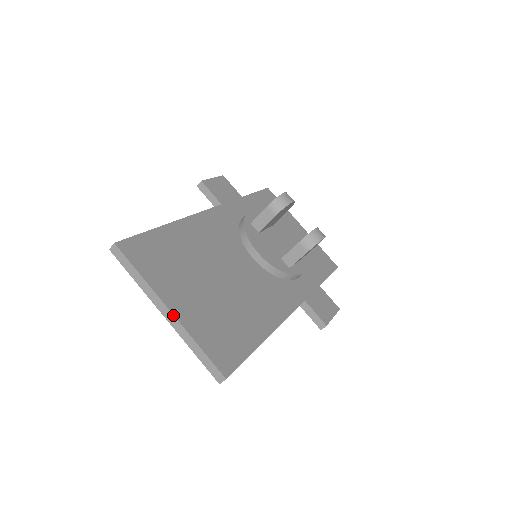
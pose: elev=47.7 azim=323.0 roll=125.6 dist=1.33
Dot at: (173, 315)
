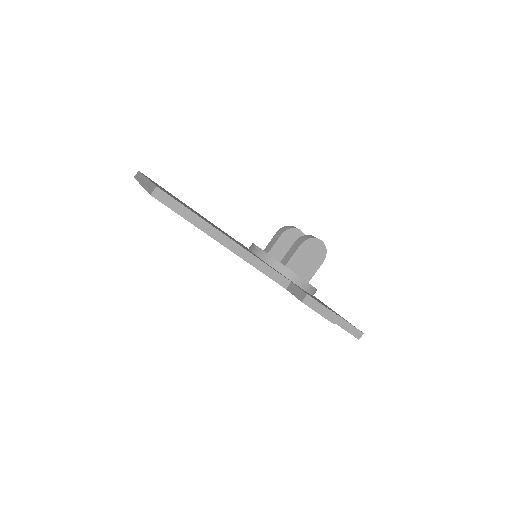
Dot at: (147, 178)
